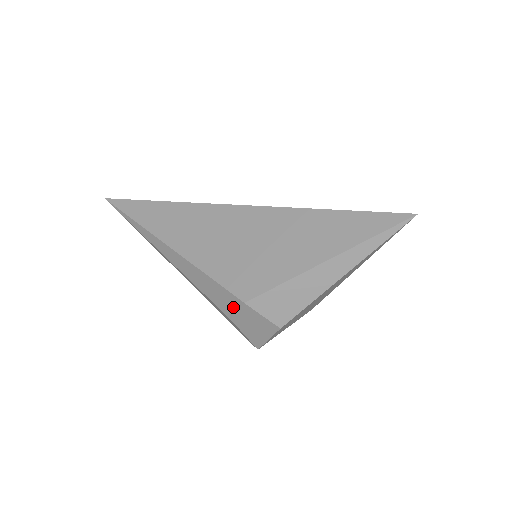
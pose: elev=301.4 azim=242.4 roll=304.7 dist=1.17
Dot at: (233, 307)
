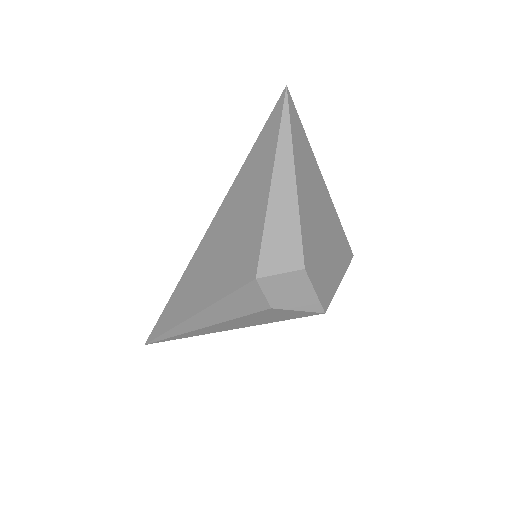
Dot at: (259, 295)
